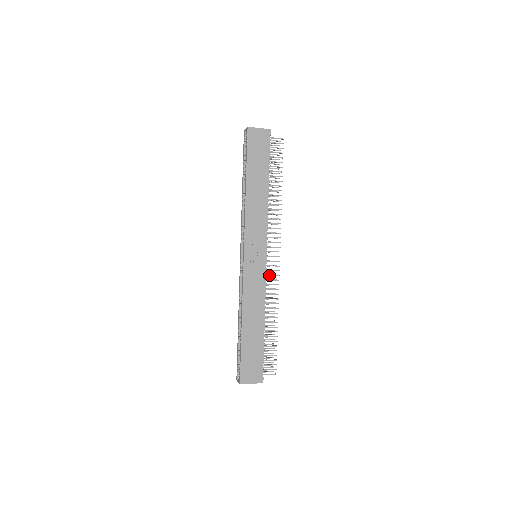
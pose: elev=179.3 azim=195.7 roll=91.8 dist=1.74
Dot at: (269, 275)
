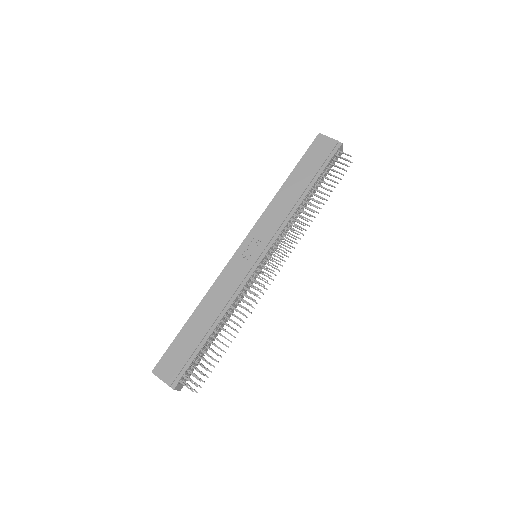
Dot at: (254, 279)
